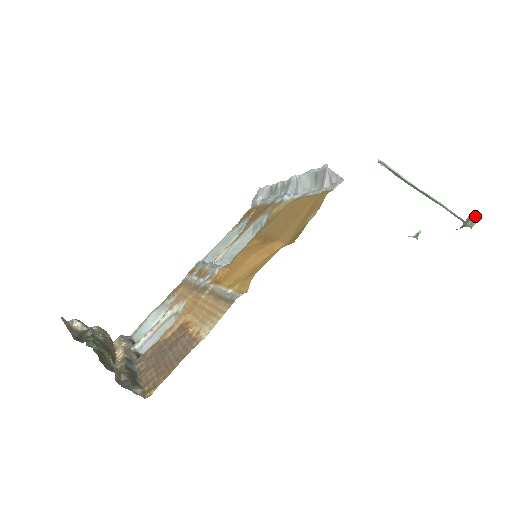
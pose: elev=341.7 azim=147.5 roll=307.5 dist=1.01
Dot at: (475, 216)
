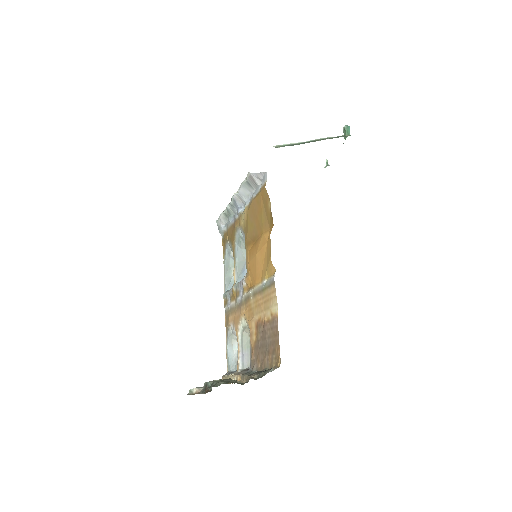
Dot at: (346, 128)
